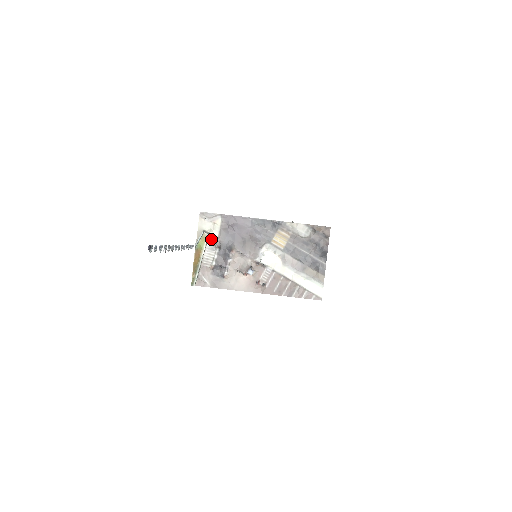
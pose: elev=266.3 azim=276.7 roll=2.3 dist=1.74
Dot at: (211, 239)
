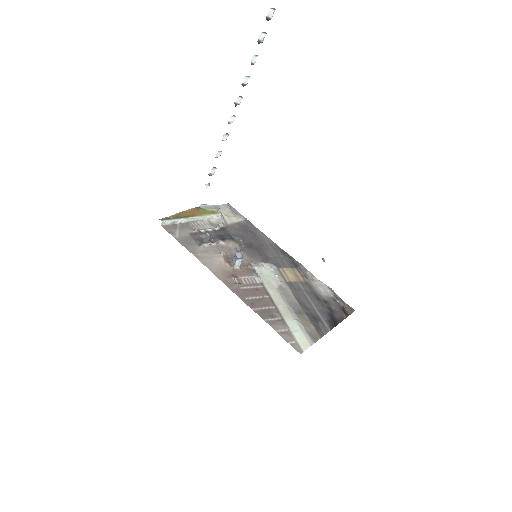
Dot at: (219, 219)
